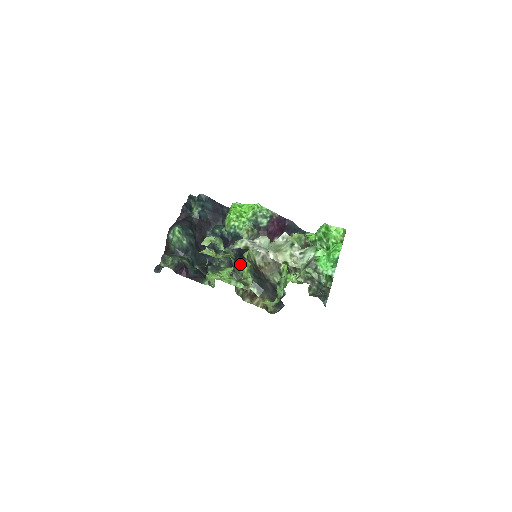
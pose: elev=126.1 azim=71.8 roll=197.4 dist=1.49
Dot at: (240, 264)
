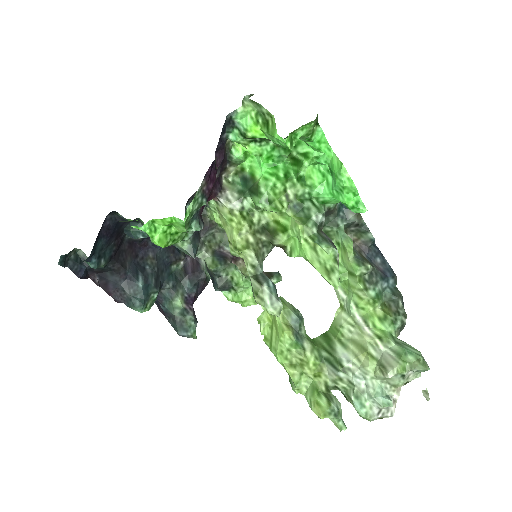
Dot at: occluded
